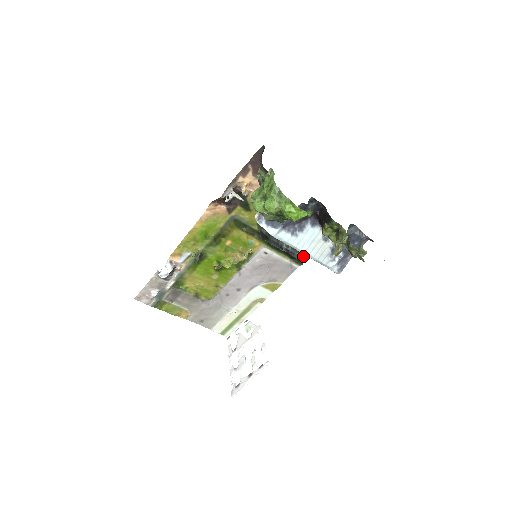
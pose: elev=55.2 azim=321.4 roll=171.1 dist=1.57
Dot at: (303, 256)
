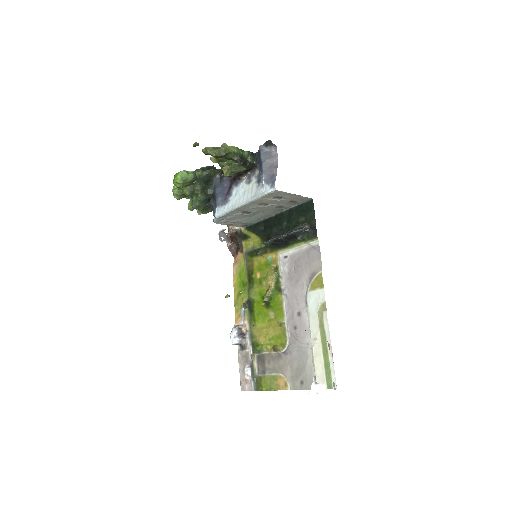
Dot at: (304, 227)
